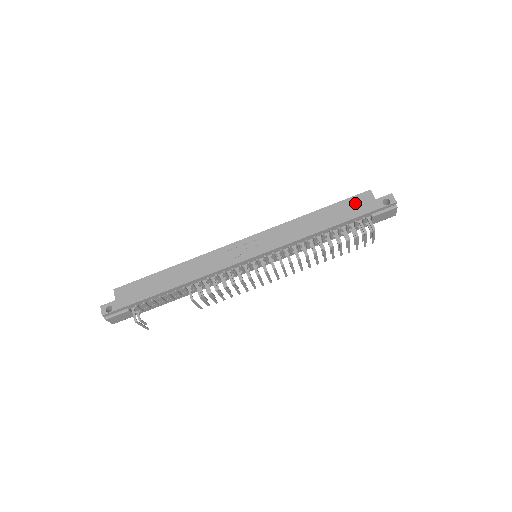
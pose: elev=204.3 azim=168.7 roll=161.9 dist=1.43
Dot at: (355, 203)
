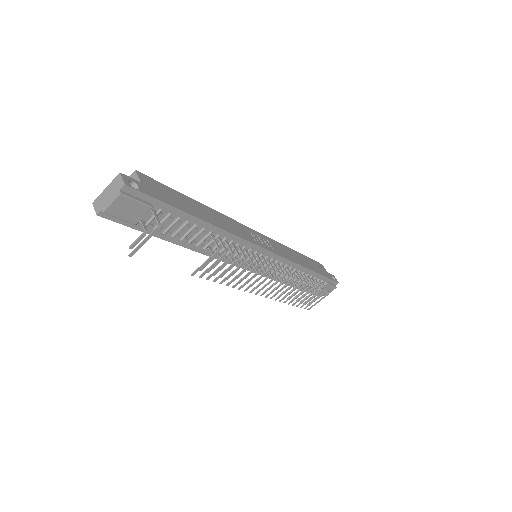
Dot at: (318, 266)
